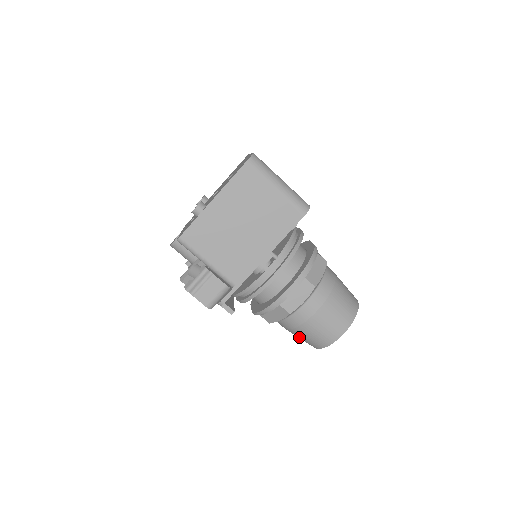
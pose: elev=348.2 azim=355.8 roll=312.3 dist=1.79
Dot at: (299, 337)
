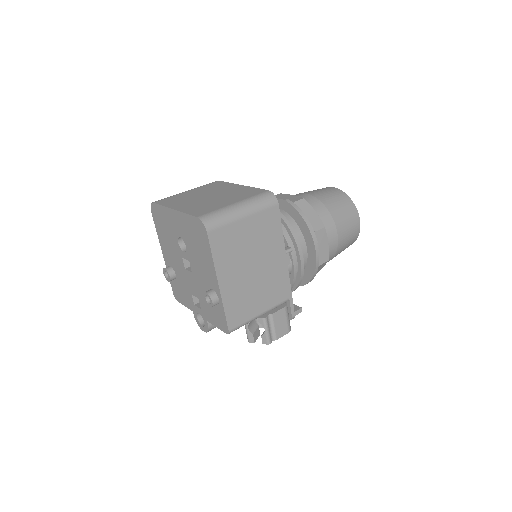
Dot at: occluded
